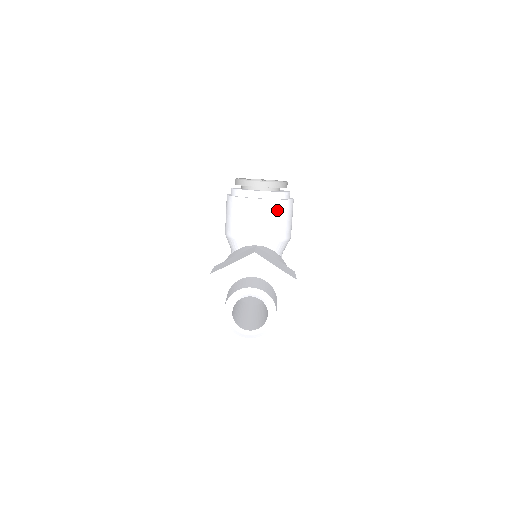
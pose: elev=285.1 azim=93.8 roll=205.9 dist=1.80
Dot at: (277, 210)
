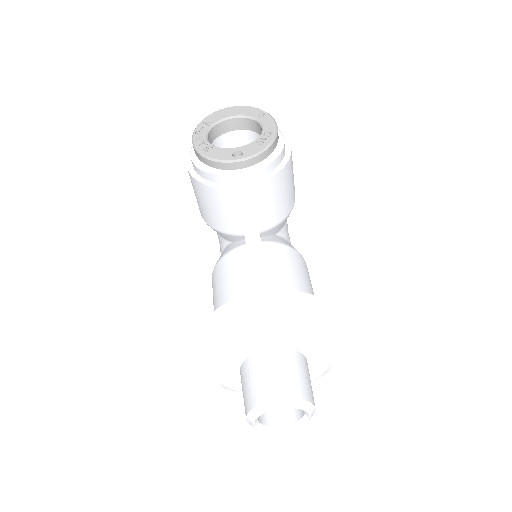
Dot at: (272, 190)
